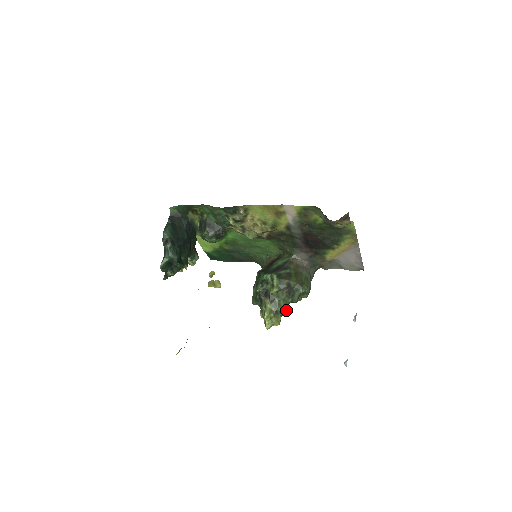
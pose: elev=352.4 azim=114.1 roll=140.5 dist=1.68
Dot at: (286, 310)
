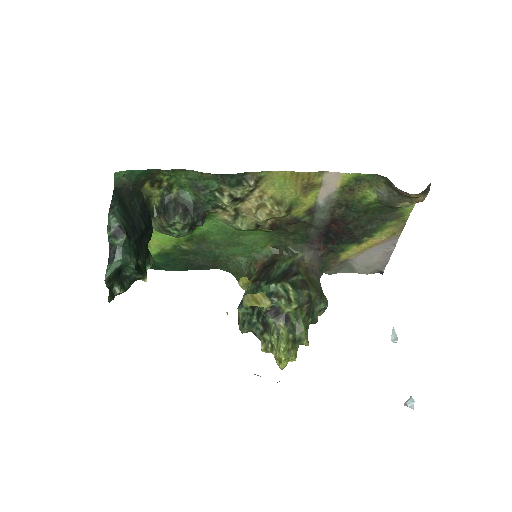
Dot at: (307, 336)
